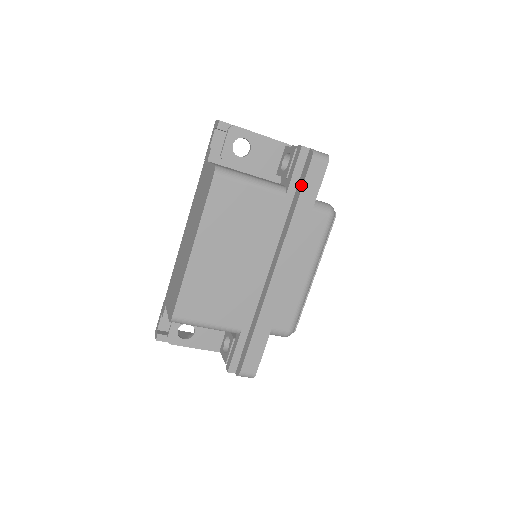
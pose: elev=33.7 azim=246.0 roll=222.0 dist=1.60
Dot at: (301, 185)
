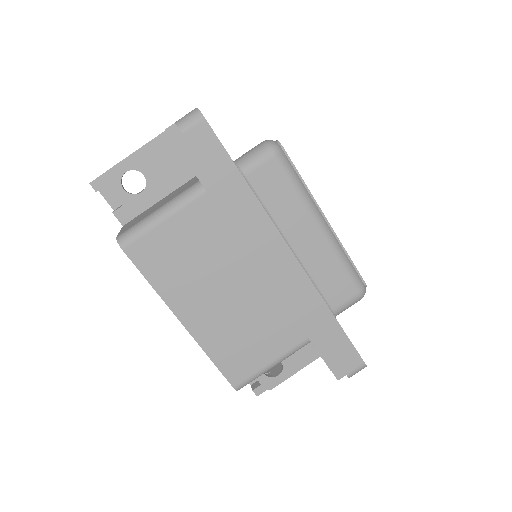
Dot at: occluded
